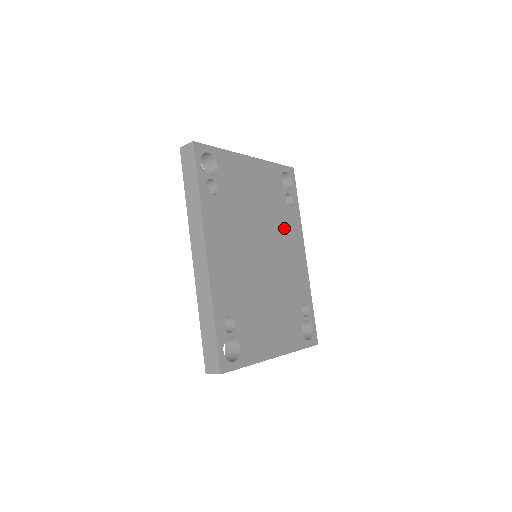
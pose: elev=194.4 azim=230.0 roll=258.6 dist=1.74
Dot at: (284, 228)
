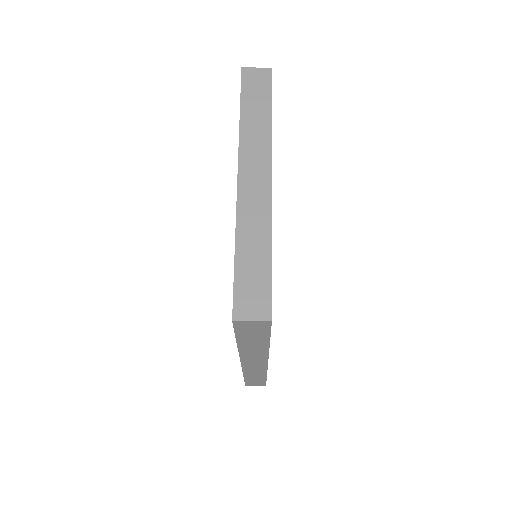
Dot at: occluded
